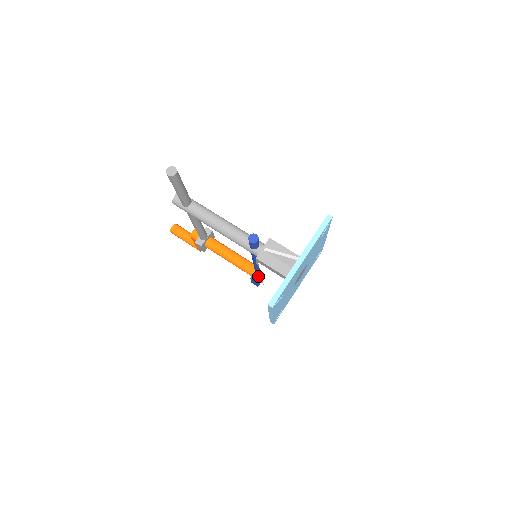
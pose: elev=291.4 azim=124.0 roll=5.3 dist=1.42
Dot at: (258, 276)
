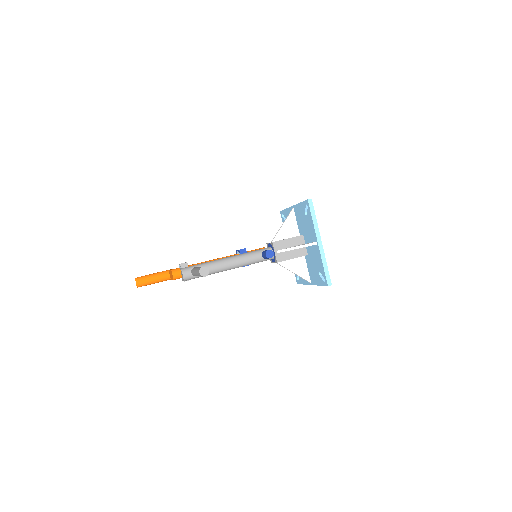
Dot at: occluded
